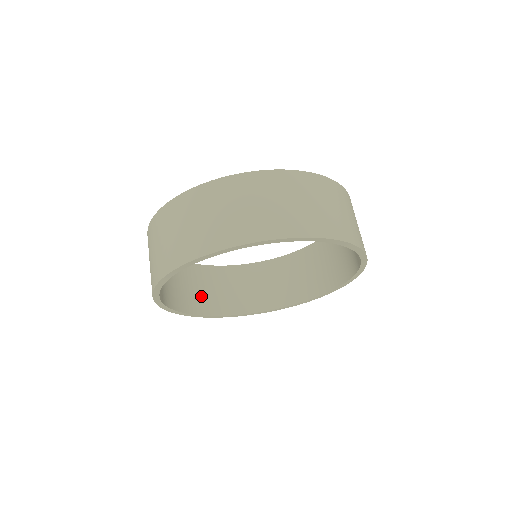
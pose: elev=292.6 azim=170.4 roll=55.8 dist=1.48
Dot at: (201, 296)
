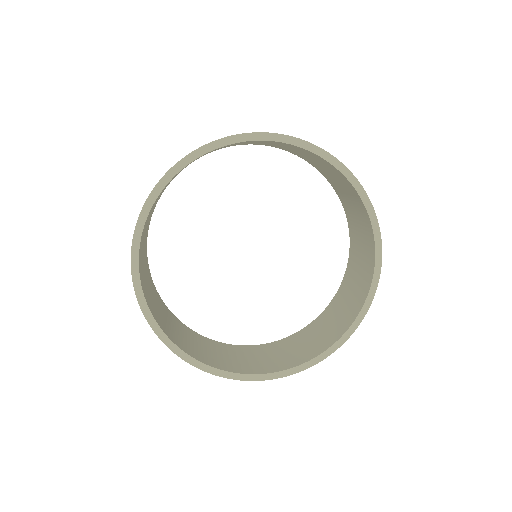
Dot at: (199, 350)
